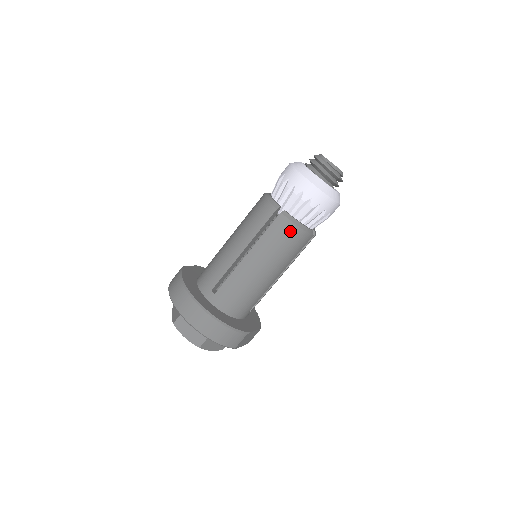
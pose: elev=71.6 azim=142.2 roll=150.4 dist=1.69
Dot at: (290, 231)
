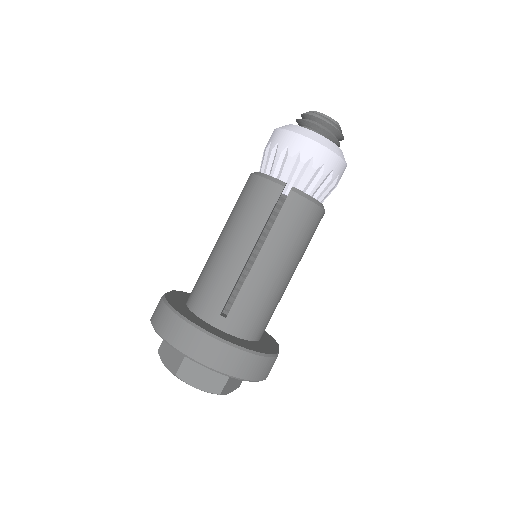
Dot at: (306, 211)
